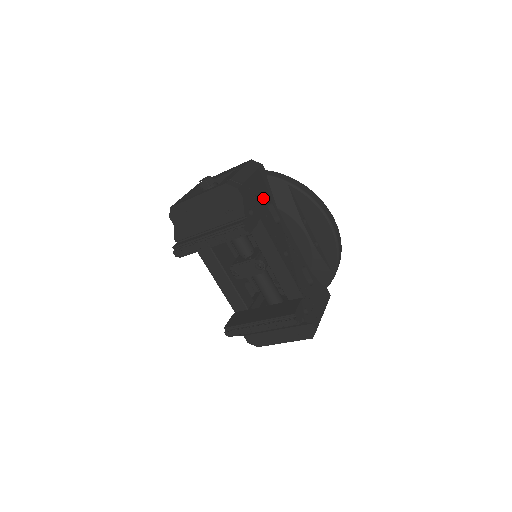
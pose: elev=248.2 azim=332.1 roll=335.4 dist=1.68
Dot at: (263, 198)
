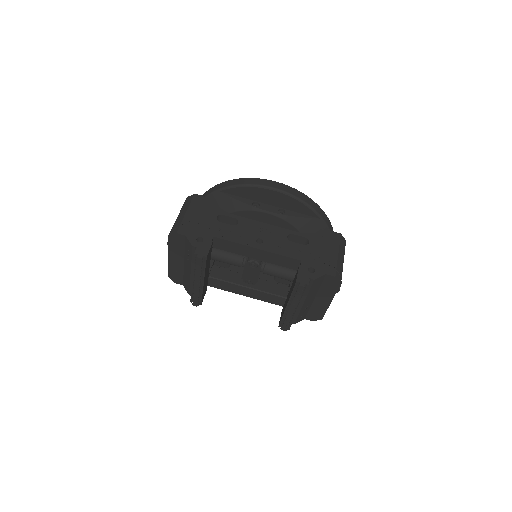
Dot at: (209, 218)
